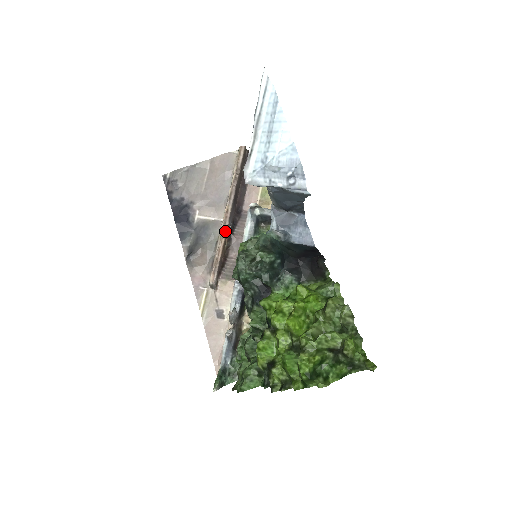
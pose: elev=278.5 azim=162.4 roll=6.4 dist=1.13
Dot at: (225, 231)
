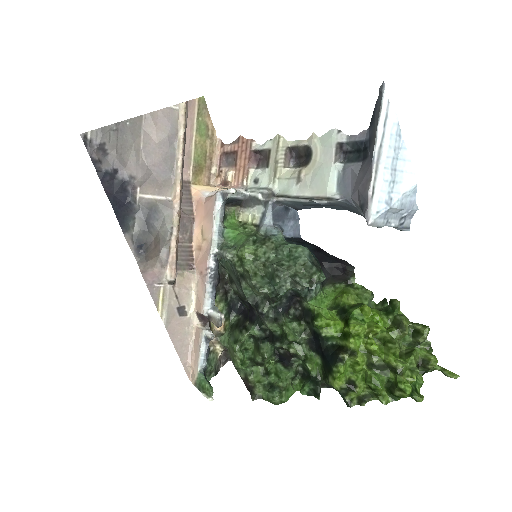
Dot at: (180, 214)
